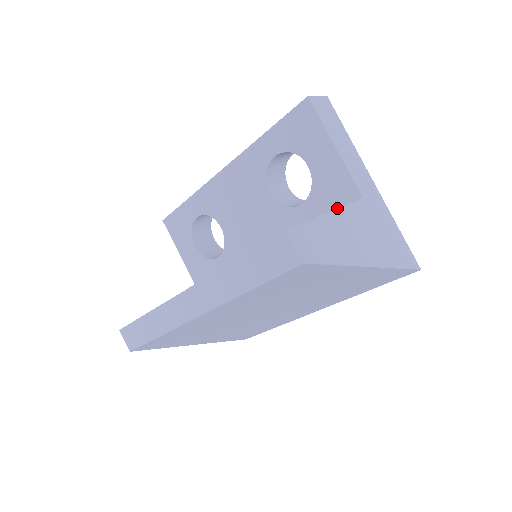
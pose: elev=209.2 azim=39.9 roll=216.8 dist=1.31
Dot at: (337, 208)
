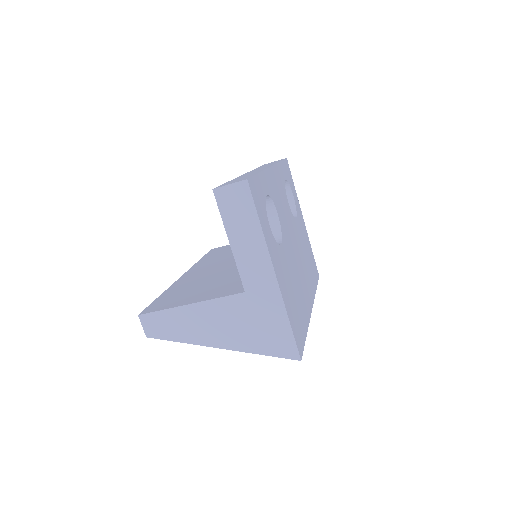
Dot at: occluded
